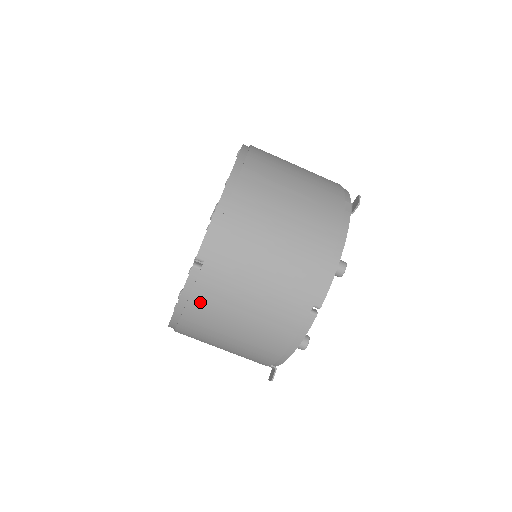
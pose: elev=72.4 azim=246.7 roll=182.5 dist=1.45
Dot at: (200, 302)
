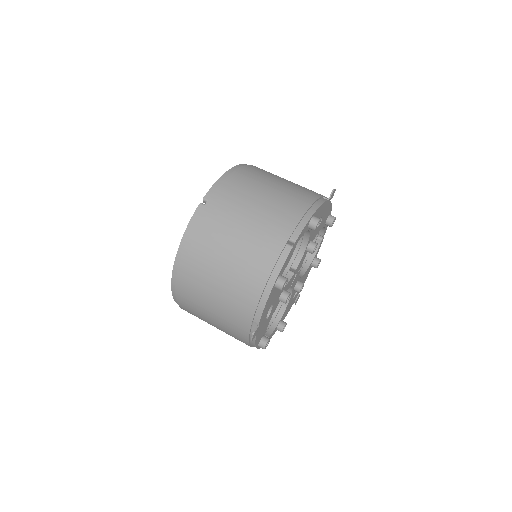
Dot at: (200, 232)
